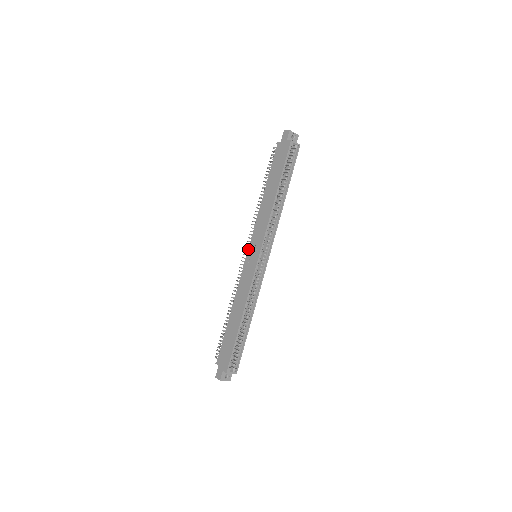
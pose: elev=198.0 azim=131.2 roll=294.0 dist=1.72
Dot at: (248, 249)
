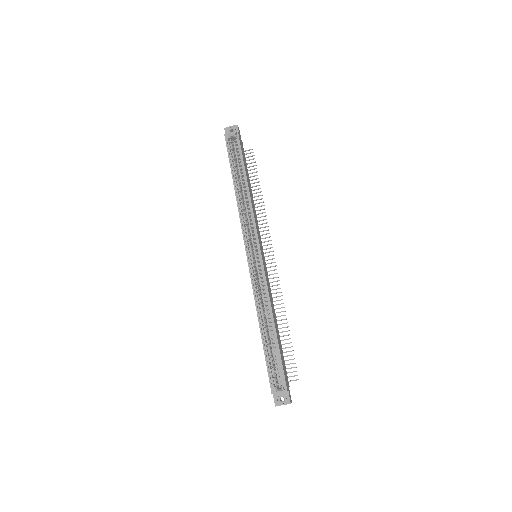
Dot at: occluded
